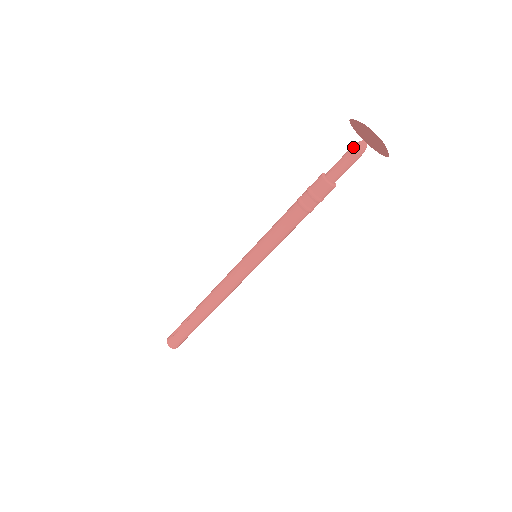
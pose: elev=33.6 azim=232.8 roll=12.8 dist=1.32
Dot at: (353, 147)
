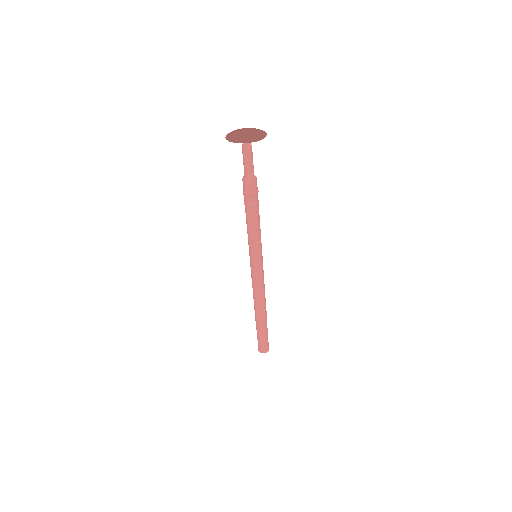
Dot at: (242, 148)
